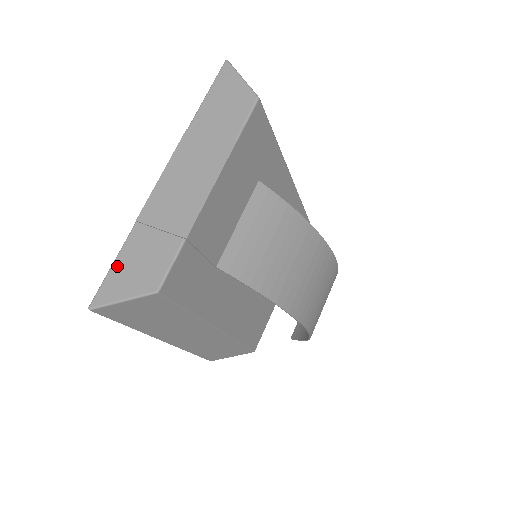
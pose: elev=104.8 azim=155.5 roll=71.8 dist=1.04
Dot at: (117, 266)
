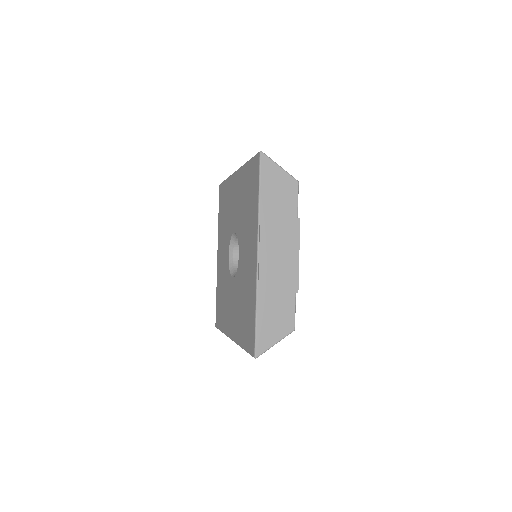
Dot at: (260, 326)
